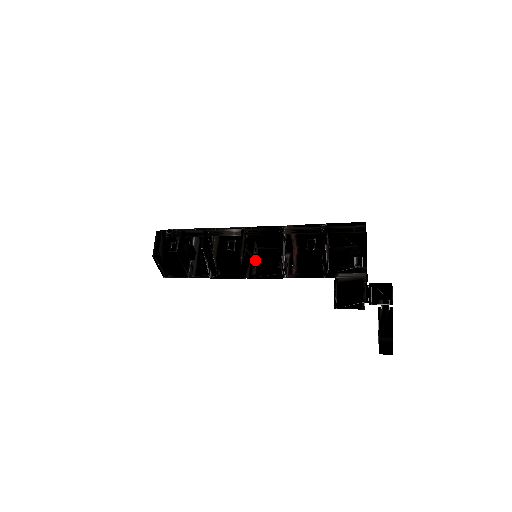
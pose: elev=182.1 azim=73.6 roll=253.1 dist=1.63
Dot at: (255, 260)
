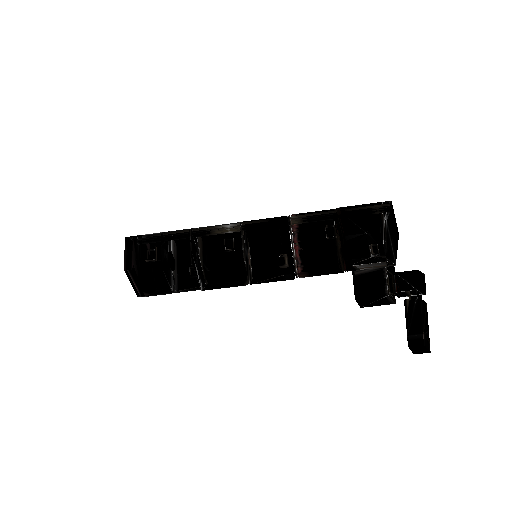
Dot at: (249, 263)
